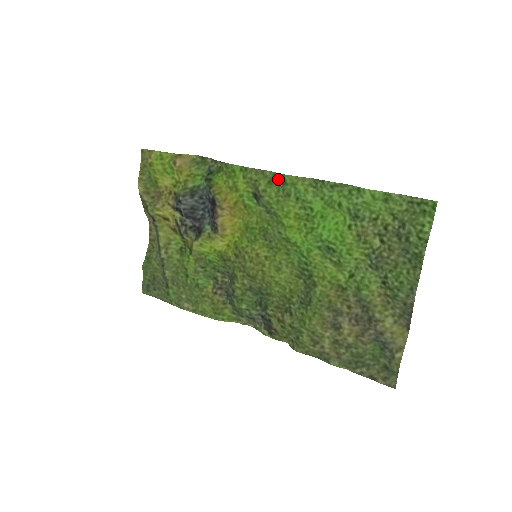
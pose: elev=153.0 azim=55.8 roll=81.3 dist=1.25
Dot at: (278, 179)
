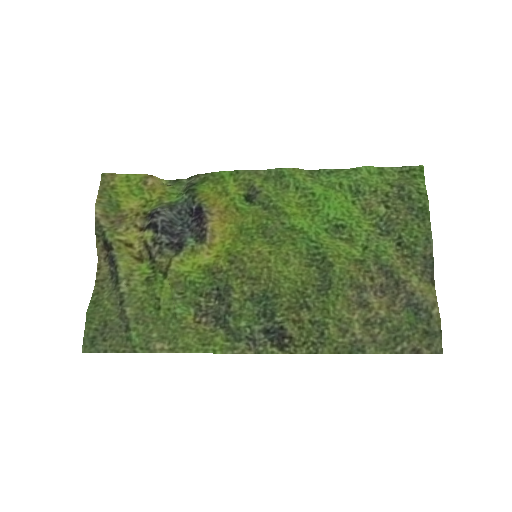
Dot at: (274, 174)
